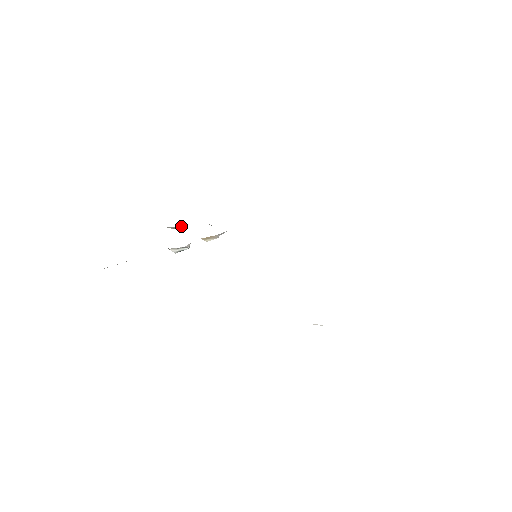
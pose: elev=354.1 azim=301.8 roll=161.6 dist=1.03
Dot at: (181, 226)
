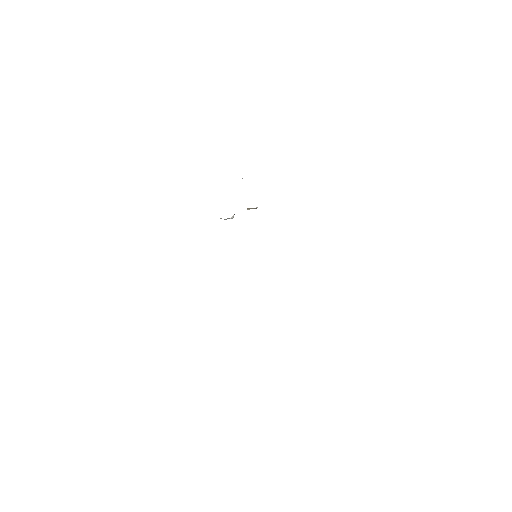
Dot at: occluded
